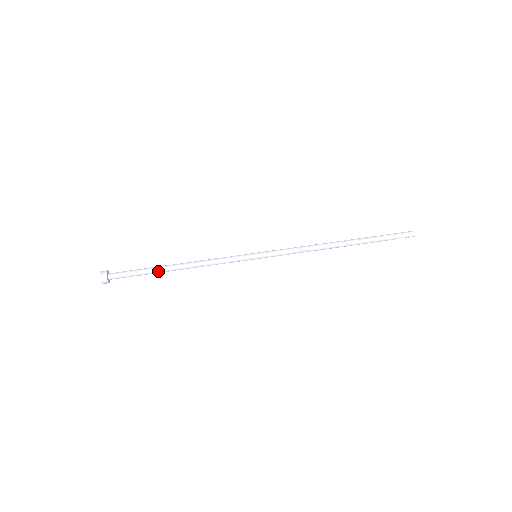
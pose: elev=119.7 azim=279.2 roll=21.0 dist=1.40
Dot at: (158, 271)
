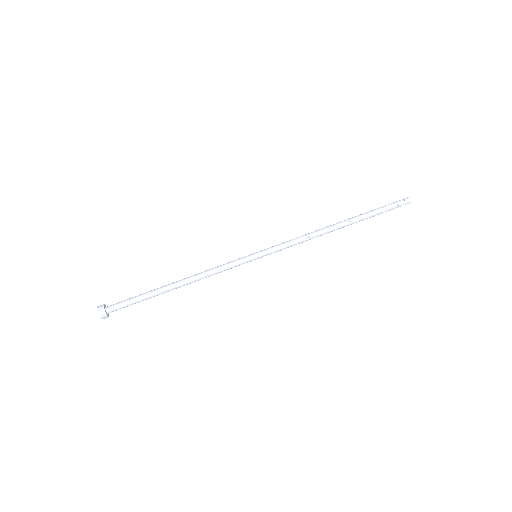
Dot at: (157, 291)
